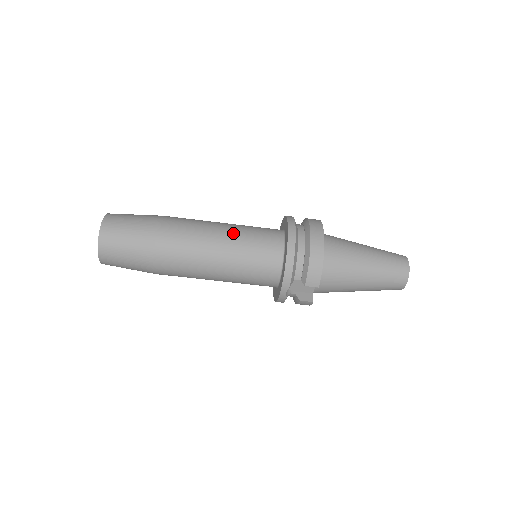
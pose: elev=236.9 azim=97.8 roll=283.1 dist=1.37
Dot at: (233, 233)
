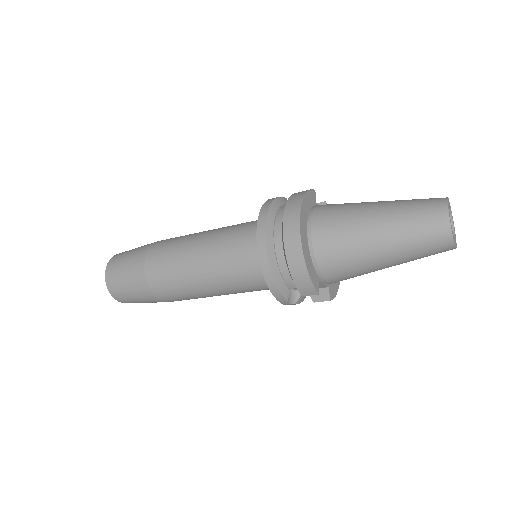
Dot at: (210, 252)
